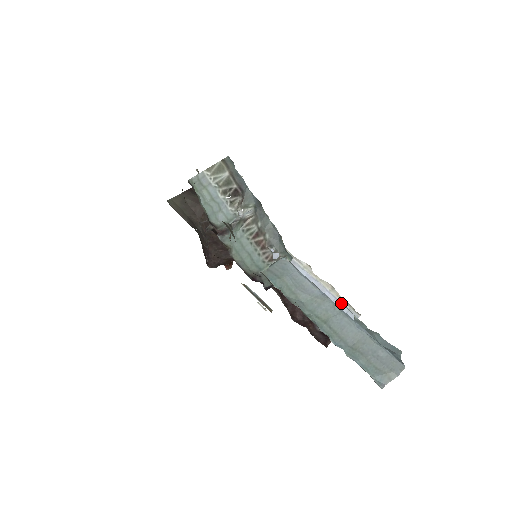
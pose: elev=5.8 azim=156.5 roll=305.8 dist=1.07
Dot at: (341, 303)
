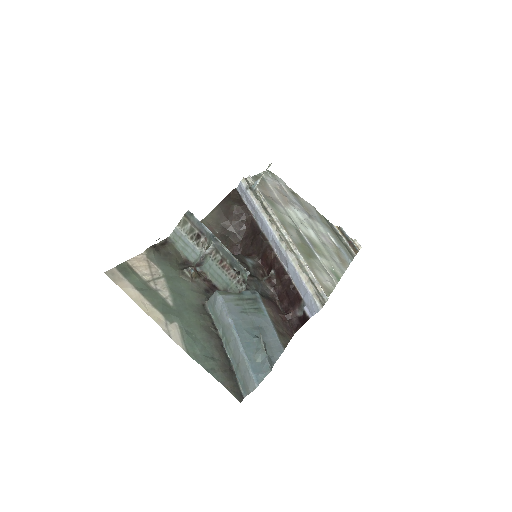
Dot at: (311, 295)
